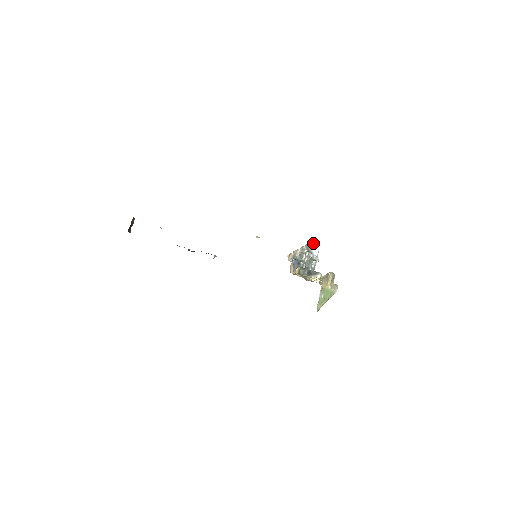
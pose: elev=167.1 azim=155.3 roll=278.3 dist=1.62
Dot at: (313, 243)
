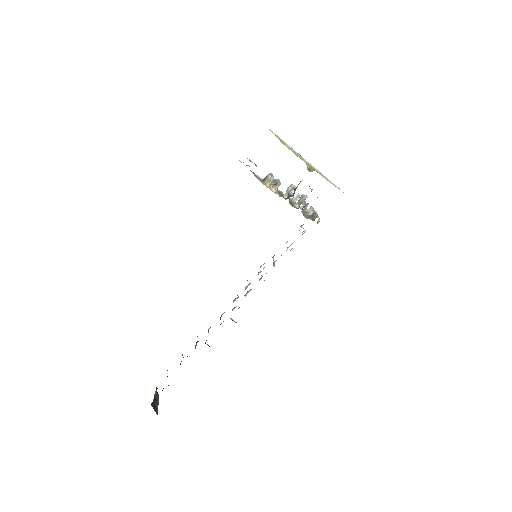
Dot at: (301, 207)
